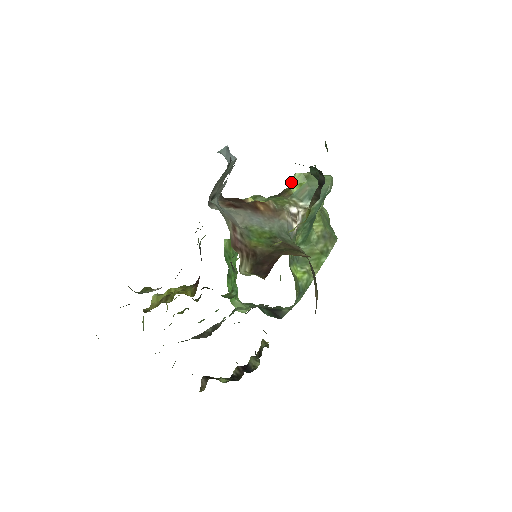
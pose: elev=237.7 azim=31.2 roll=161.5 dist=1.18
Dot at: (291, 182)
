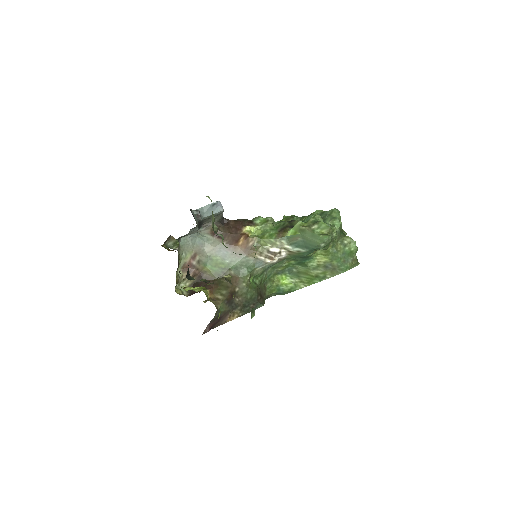
Dot at: occluded
